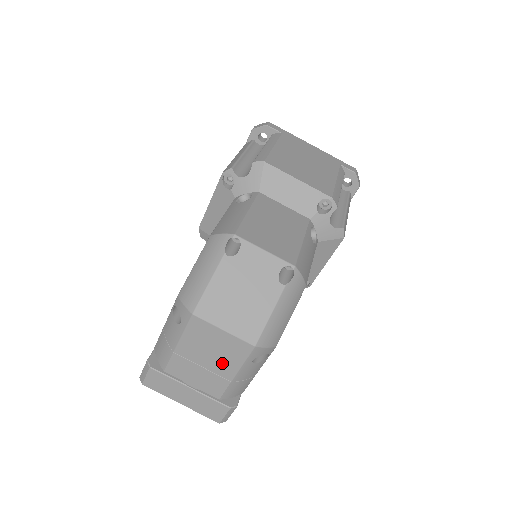
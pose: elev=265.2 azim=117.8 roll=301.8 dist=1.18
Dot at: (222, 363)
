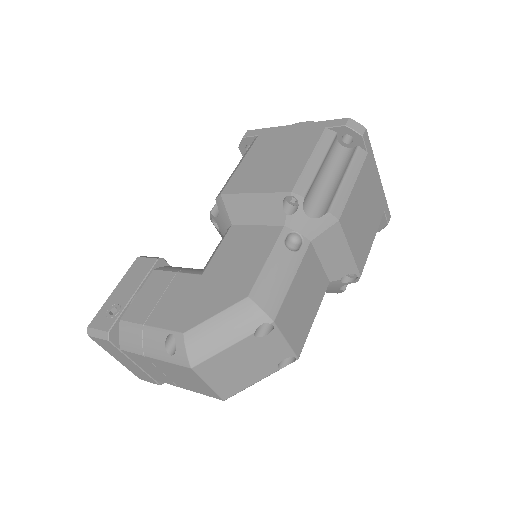
Dot at: (183, 383)
